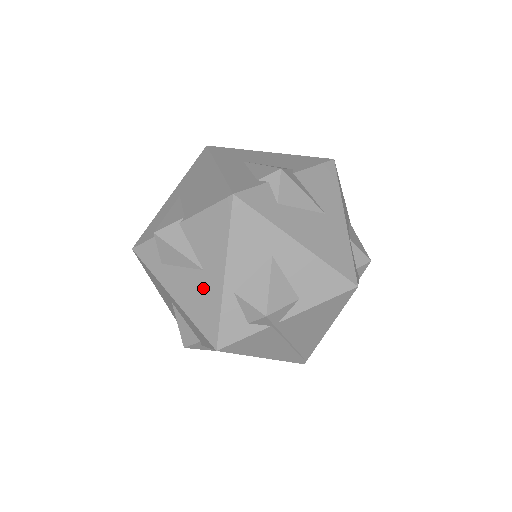
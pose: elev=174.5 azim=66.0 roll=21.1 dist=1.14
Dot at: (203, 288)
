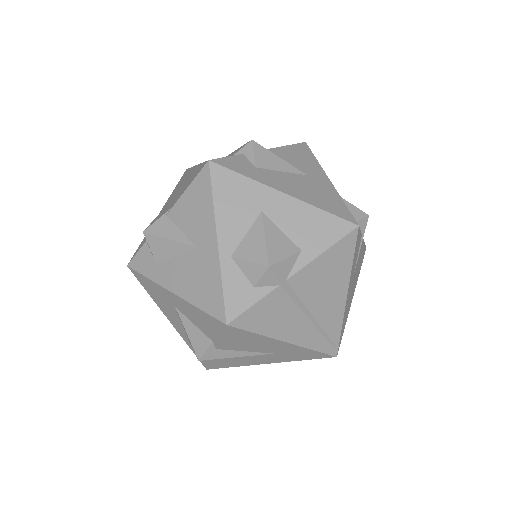
Dot at: (200, 265)
